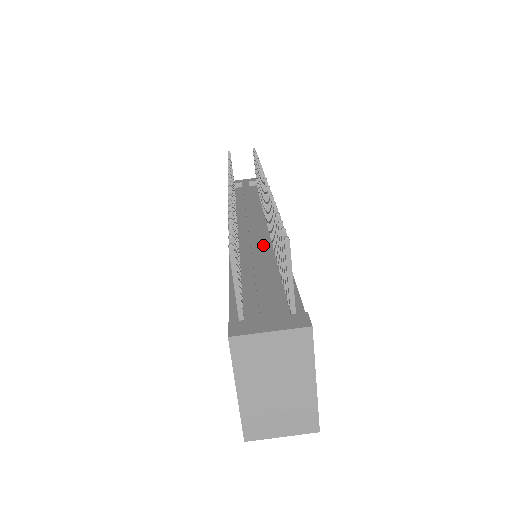
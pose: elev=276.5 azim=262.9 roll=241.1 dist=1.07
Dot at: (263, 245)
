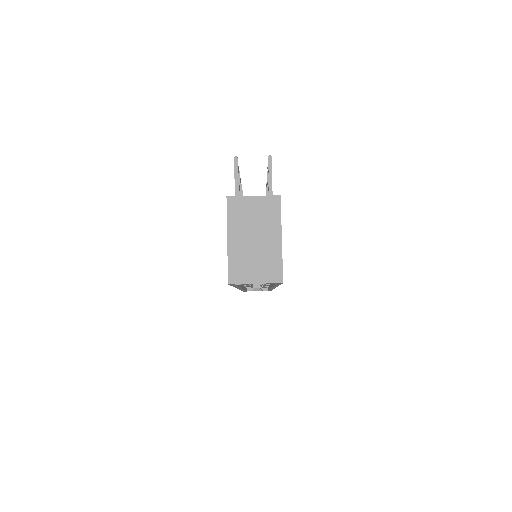
Dot at: occluded
